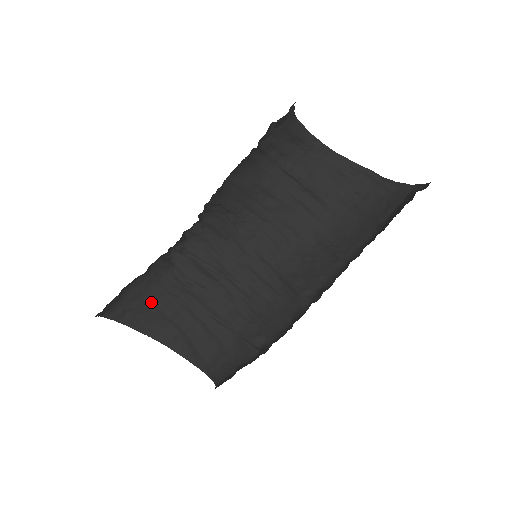
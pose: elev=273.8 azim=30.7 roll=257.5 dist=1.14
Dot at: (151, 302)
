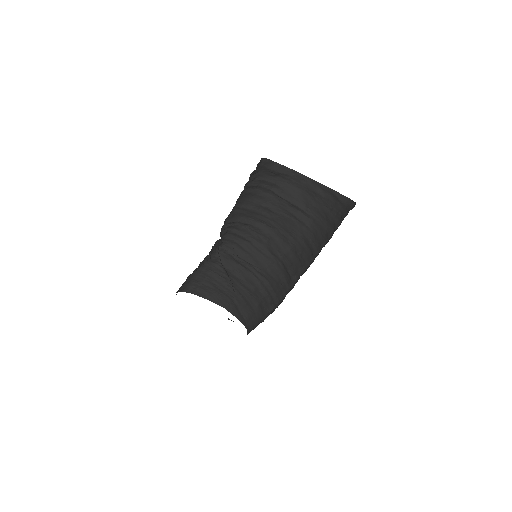
Dot at: (210, 282)
